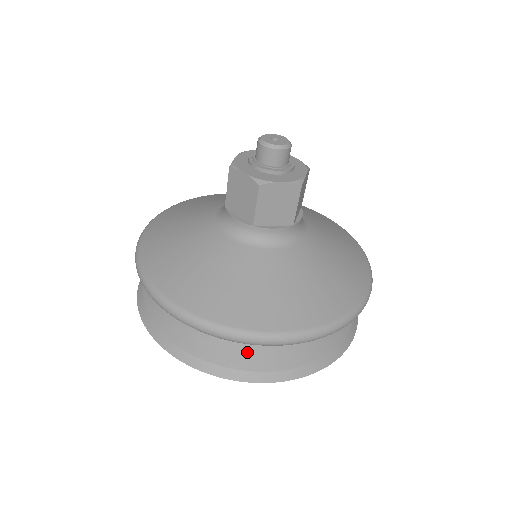
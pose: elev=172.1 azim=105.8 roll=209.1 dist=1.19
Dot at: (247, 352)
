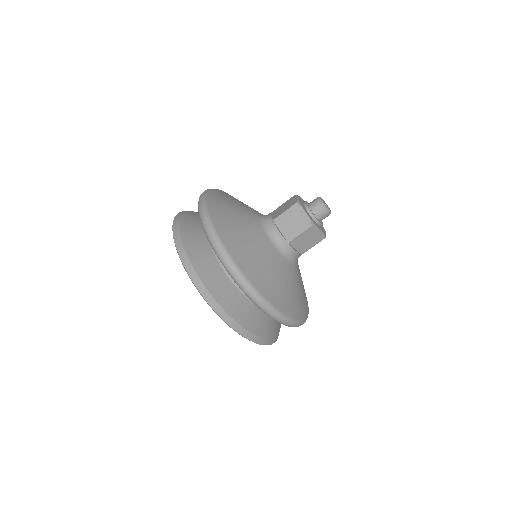
Dot at: (245, 314)
